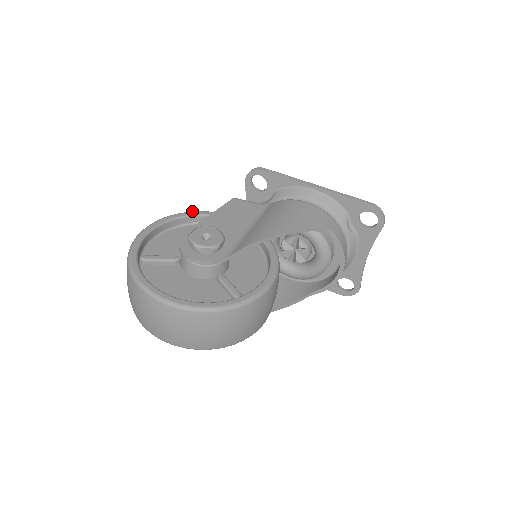
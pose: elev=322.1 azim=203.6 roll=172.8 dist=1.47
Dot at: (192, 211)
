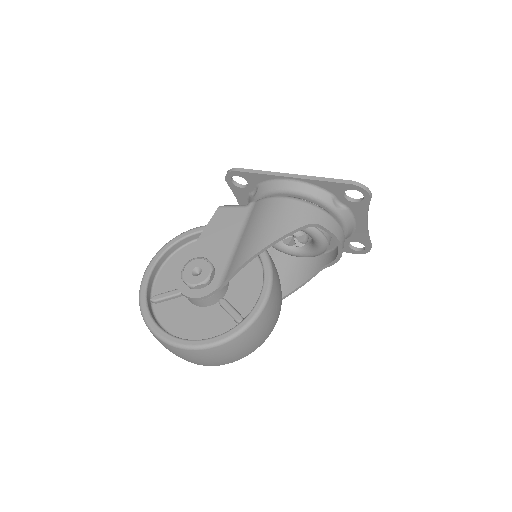
Dot at: occluded
